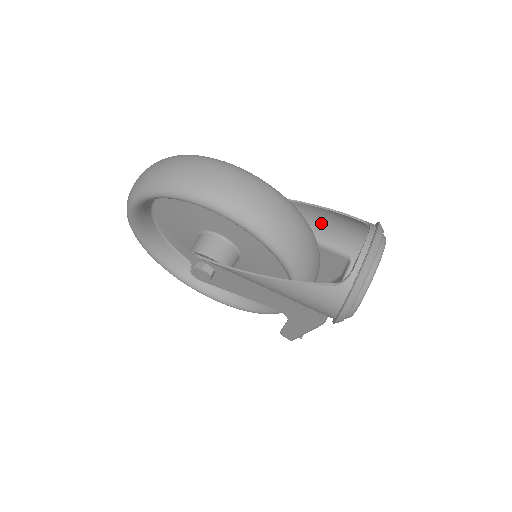
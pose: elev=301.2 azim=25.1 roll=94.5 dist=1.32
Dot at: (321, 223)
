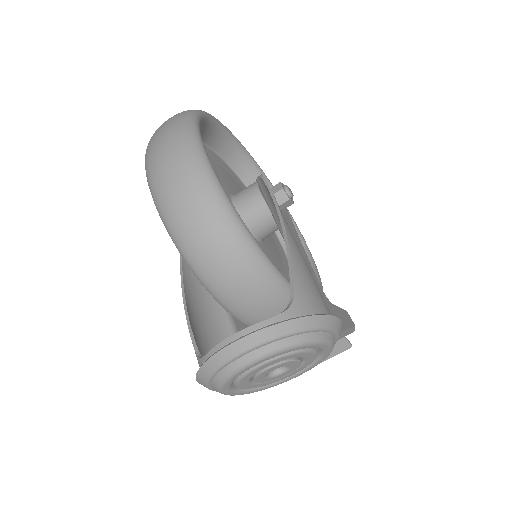
Dot at: occluded
